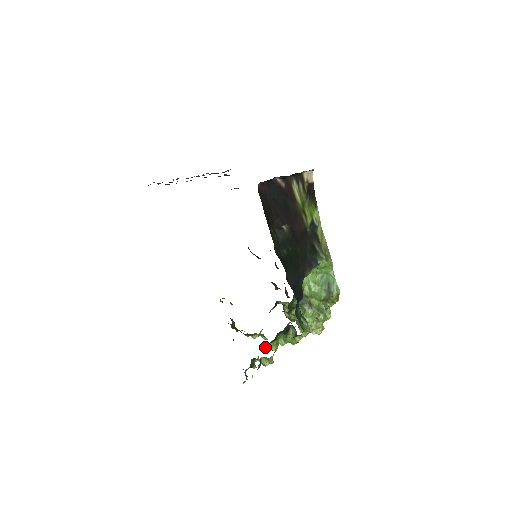
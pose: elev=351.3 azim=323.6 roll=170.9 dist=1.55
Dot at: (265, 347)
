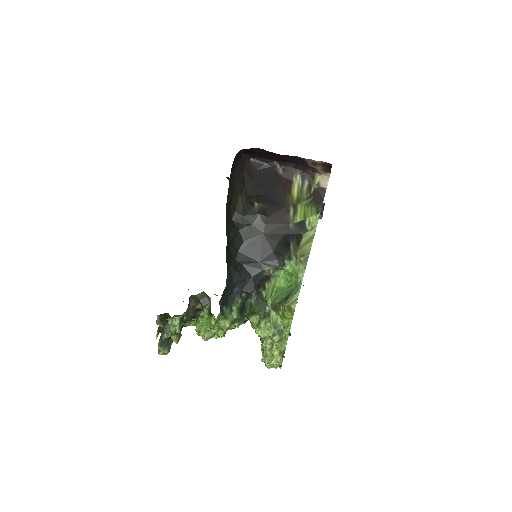
Dot at: (197, 328)
